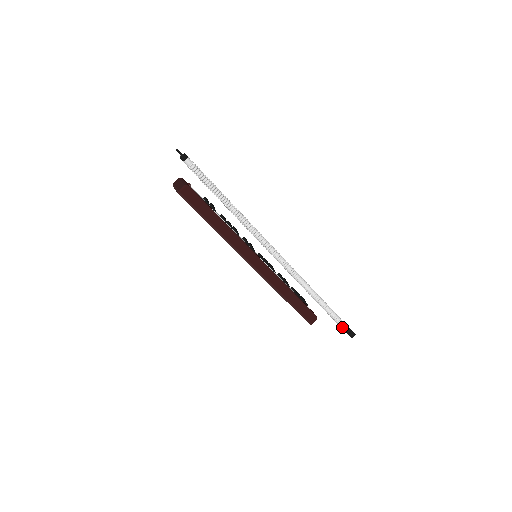
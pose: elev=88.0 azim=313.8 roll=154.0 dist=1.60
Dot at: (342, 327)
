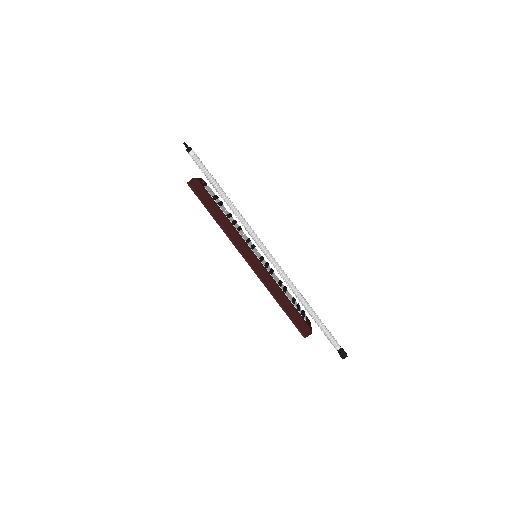
Dot at: (332, 344)
